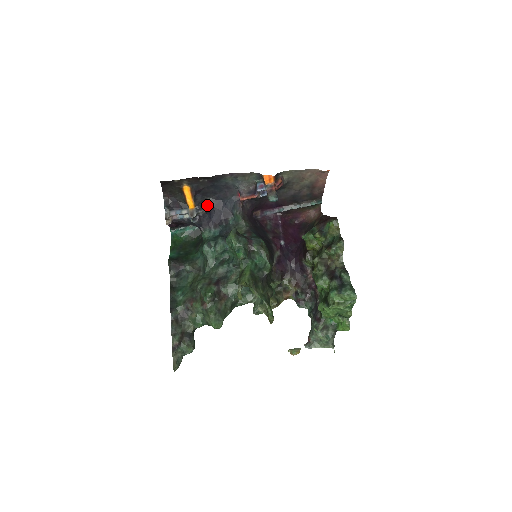
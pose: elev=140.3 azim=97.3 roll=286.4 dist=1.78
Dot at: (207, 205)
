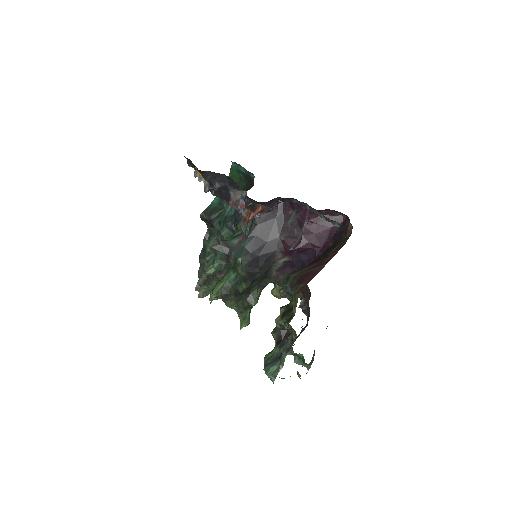
Dot at: (221, 181)
